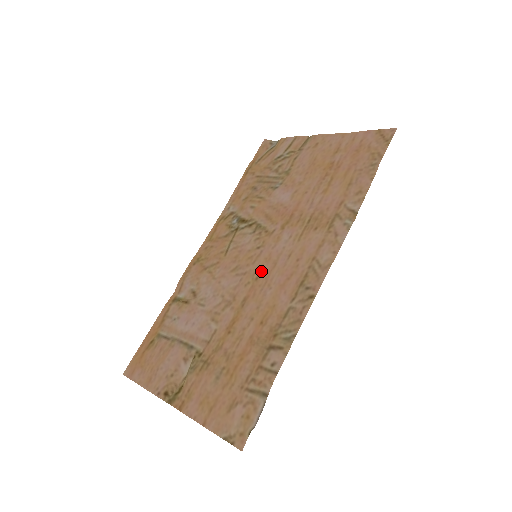
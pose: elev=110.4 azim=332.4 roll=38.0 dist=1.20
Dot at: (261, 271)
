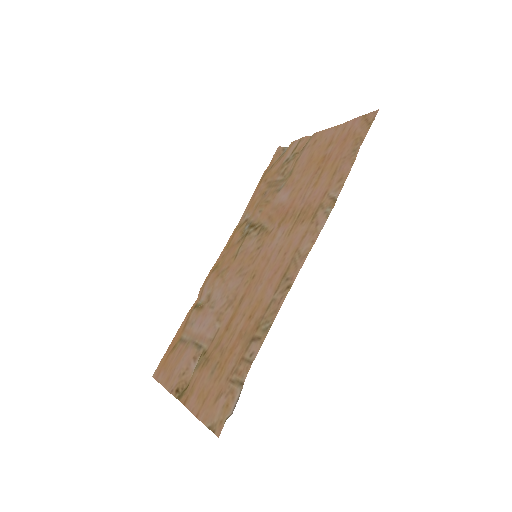
Dot at: (257, 269)
